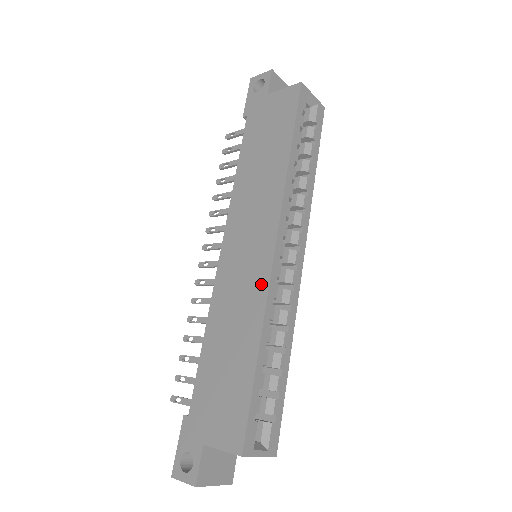
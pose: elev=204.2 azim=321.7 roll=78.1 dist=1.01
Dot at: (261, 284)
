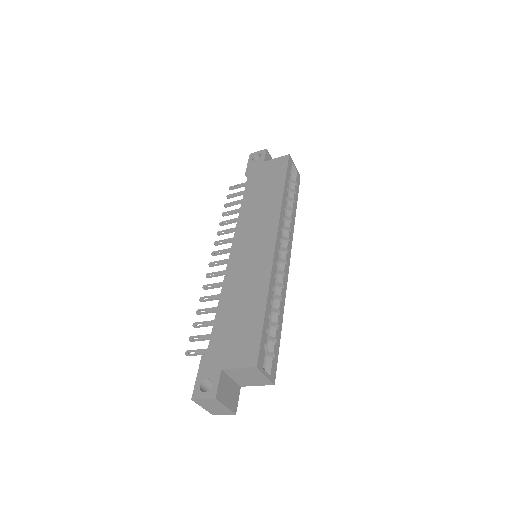
Dot at: (266, 263)
